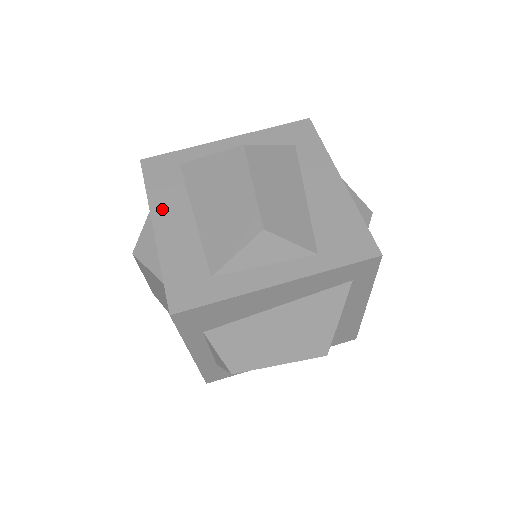
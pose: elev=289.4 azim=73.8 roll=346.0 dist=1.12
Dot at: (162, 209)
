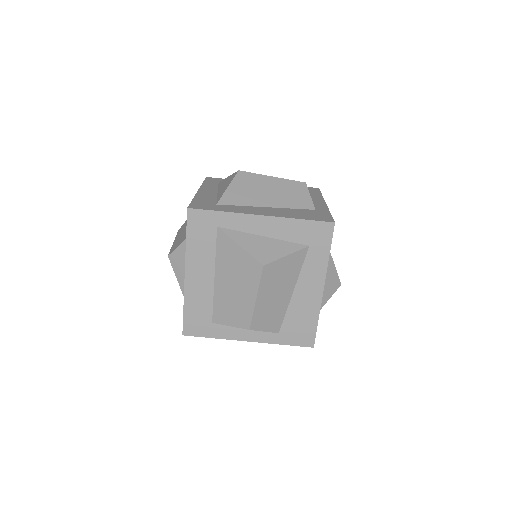
Dot at: (194, 263)
